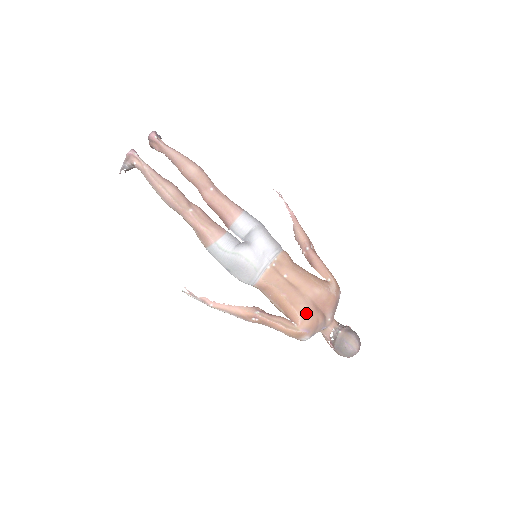
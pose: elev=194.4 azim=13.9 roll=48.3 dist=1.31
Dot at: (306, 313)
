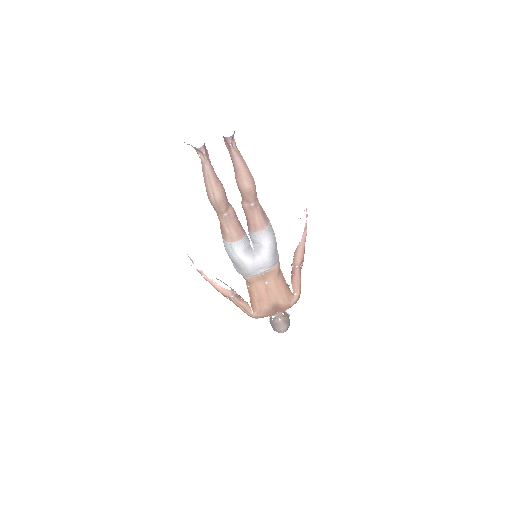
Dot at: (264, 311)
